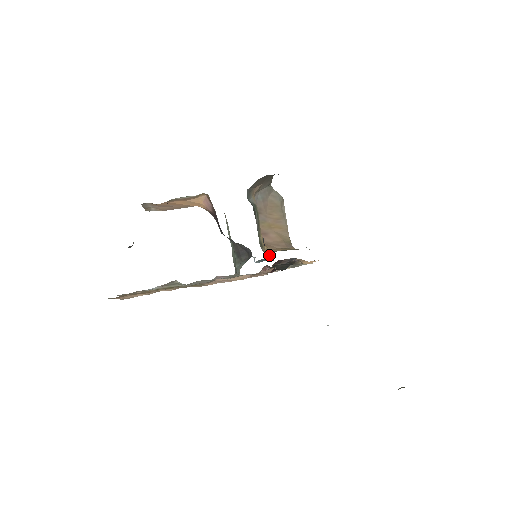
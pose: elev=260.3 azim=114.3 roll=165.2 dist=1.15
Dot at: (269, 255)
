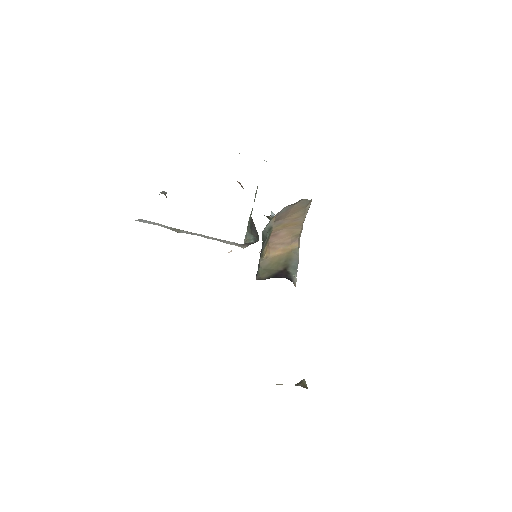
Dot at: occluded
